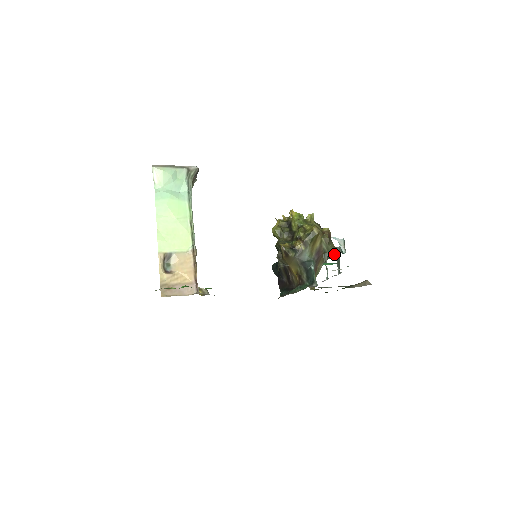
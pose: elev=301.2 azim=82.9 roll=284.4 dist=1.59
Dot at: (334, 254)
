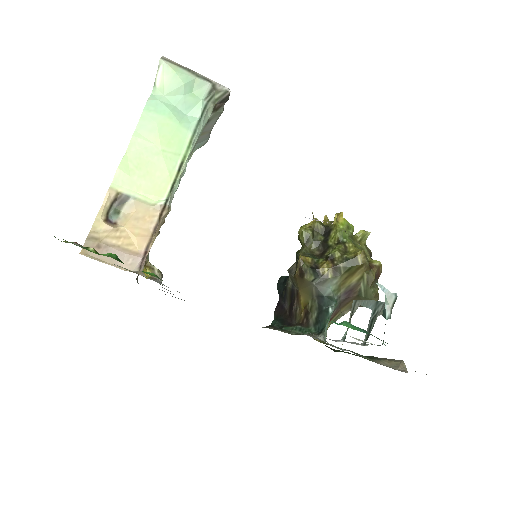
Dot at: occluded
